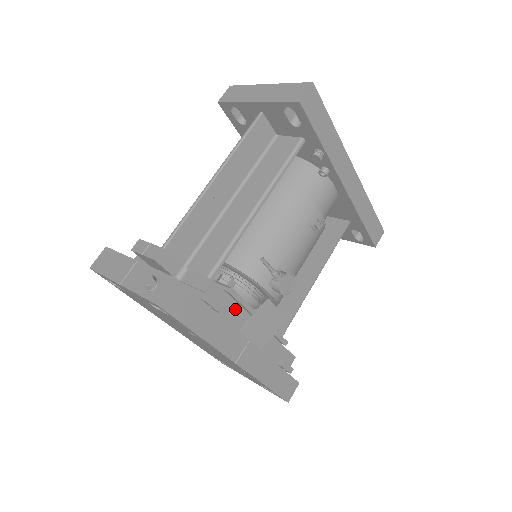
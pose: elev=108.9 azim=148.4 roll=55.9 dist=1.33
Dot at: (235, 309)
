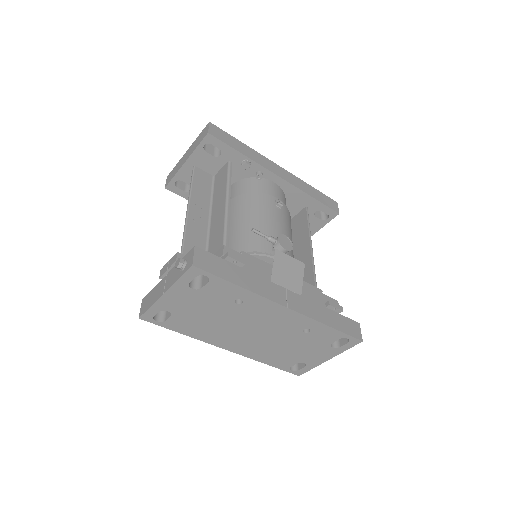
Dot at: (256, 265)
